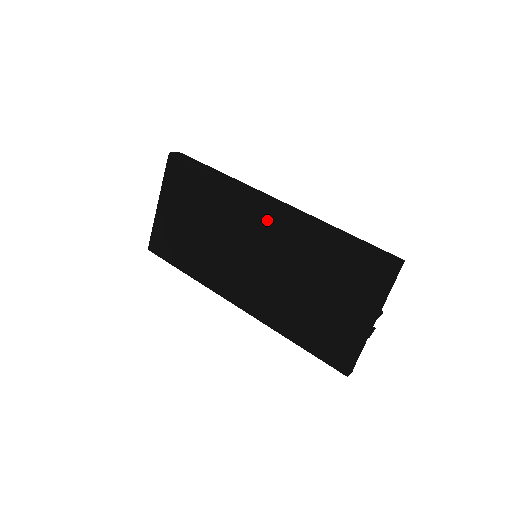
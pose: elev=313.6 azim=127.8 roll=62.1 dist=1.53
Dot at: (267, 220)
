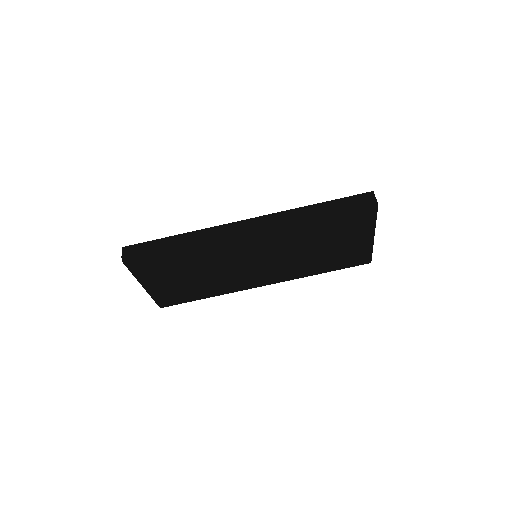
Dot at: (255, 242)
